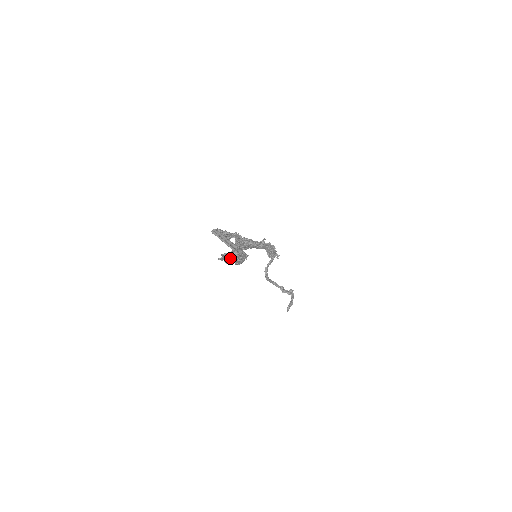
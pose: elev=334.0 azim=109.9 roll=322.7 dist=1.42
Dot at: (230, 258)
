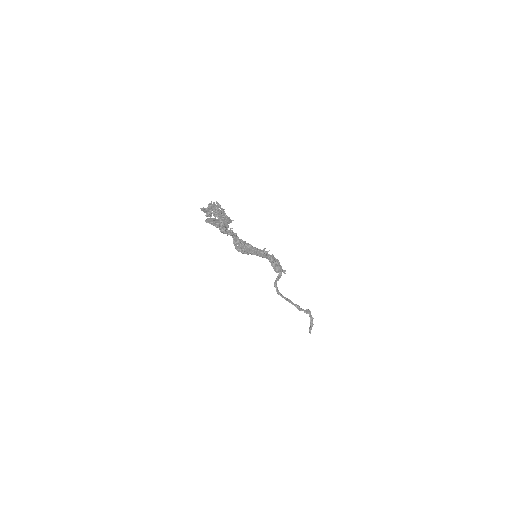
Dot at: (213, 214)
